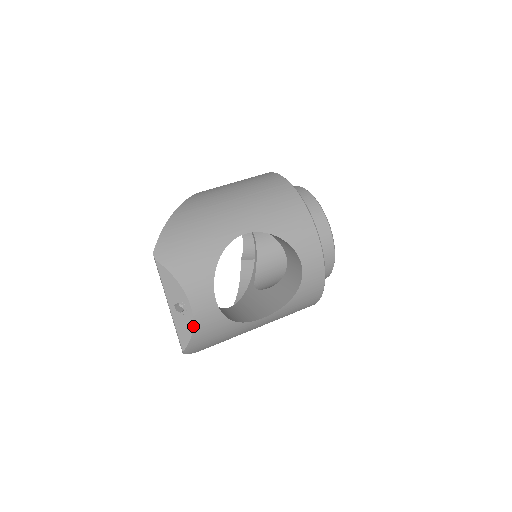
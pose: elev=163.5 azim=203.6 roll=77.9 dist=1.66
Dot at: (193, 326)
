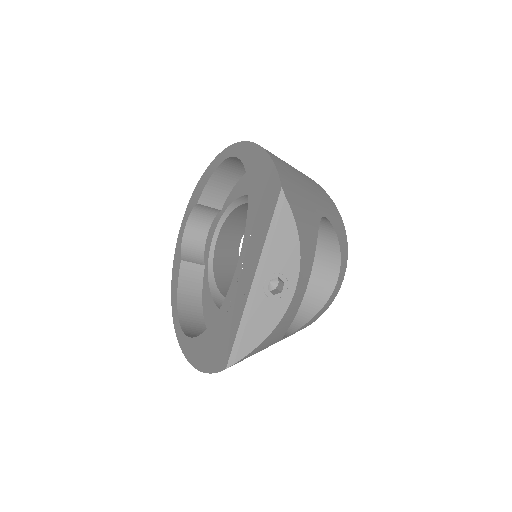
Dot at: (279, 321)
